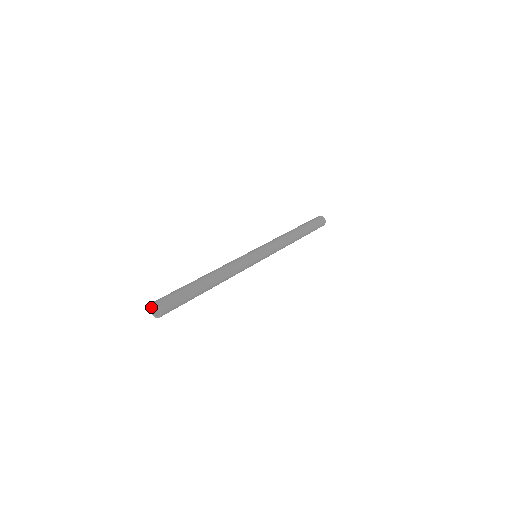
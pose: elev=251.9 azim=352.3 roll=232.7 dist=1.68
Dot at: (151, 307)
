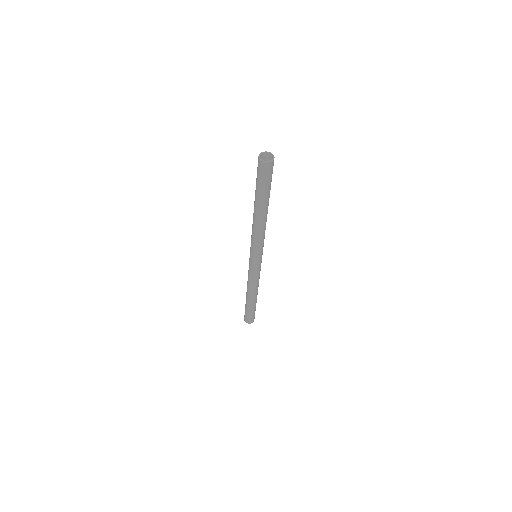
Dot at: (261, 154)
